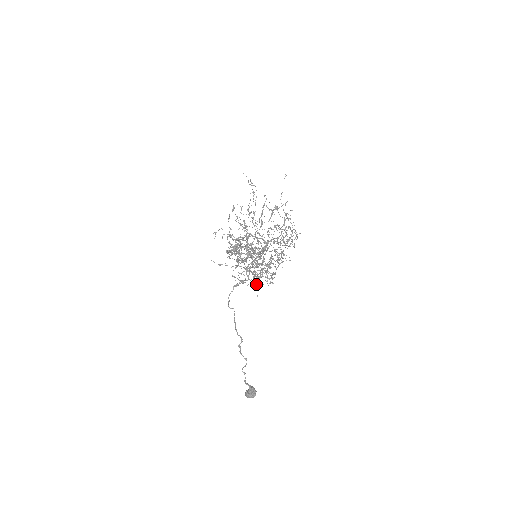
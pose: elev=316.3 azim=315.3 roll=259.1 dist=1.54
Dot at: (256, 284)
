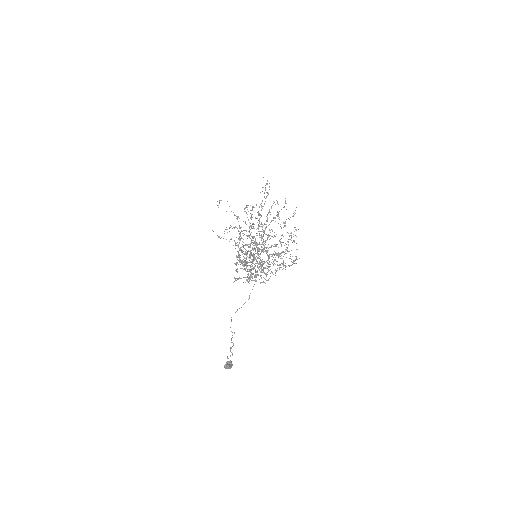
Dot at: occluded
